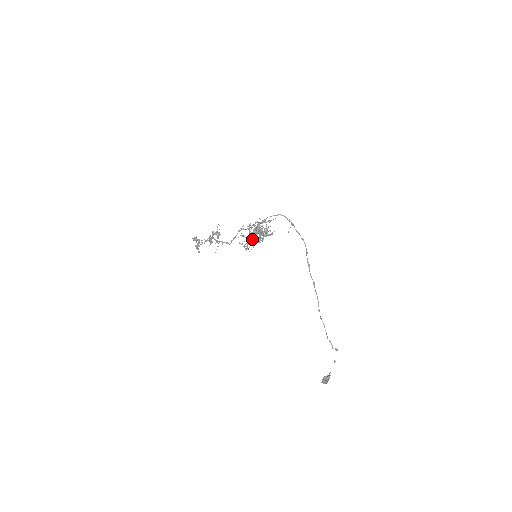
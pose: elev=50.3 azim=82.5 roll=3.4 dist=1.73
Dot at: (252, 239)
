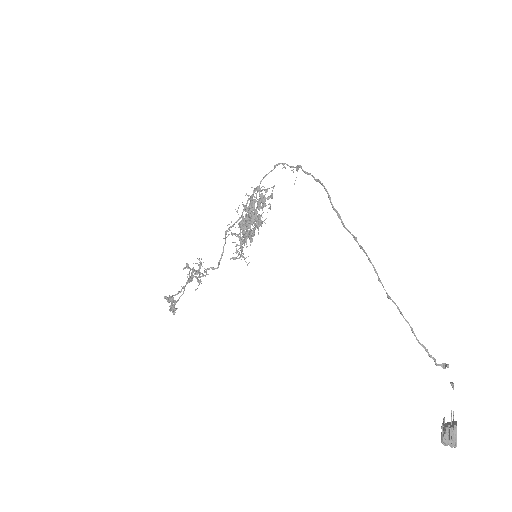
Dot at: (245, 225)
